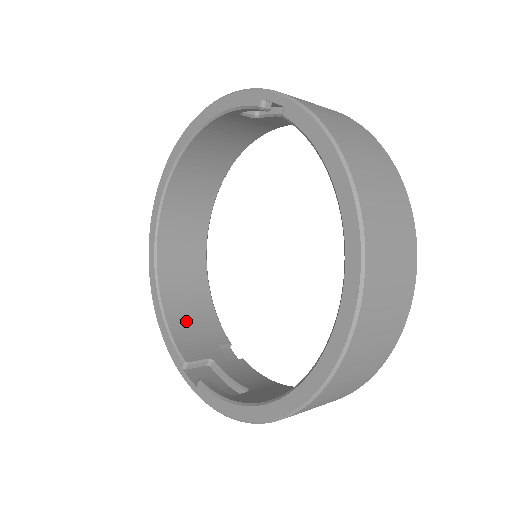
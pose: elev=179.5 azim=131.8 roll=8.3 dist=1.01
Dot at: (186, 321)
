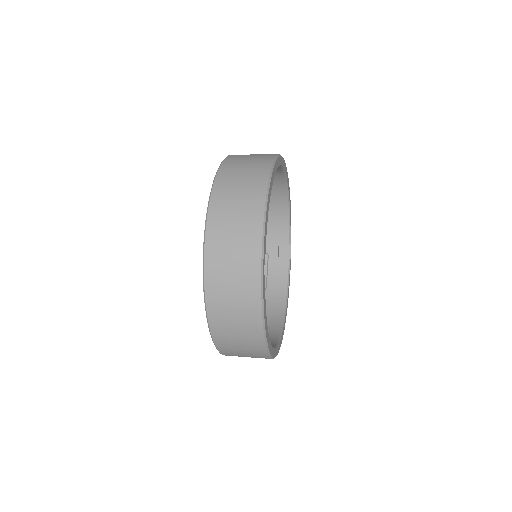
Dot at: occluded
